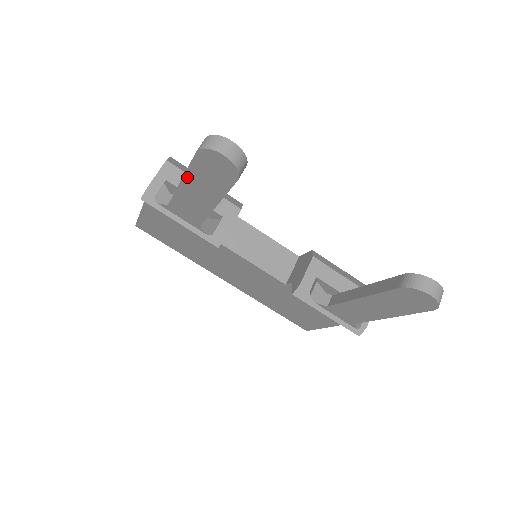
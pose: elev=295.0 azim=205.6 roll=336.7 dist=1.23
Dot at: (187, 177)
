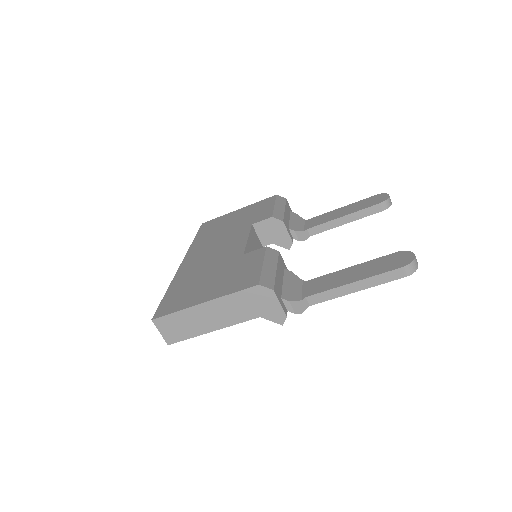
Dot at: (369, 287)
